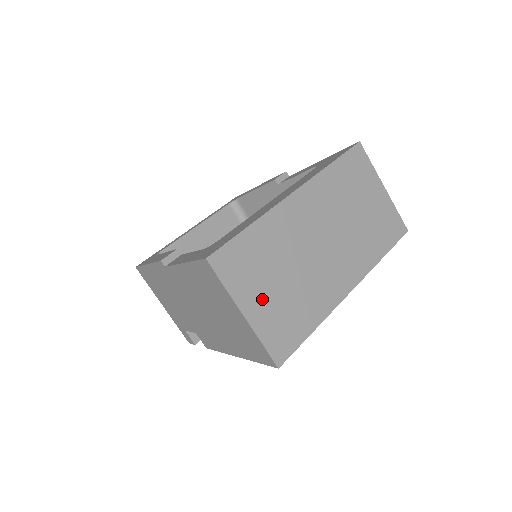
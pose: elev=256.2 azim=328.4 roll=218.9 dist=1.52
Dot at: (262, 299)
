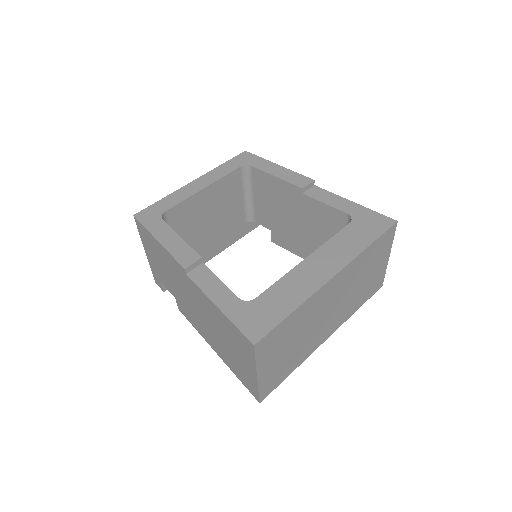
Dot at: (274, 362)
